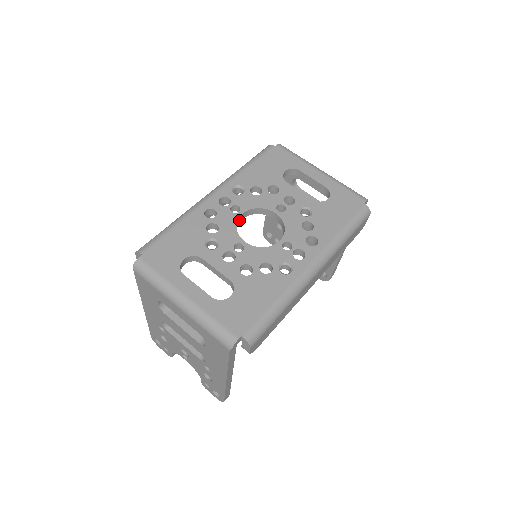
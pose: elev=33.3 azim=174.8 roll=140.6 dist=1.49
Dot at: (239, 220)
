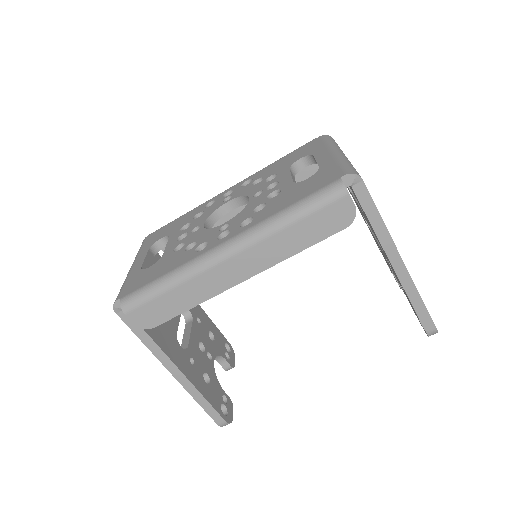
Dot at: (227, 209)
